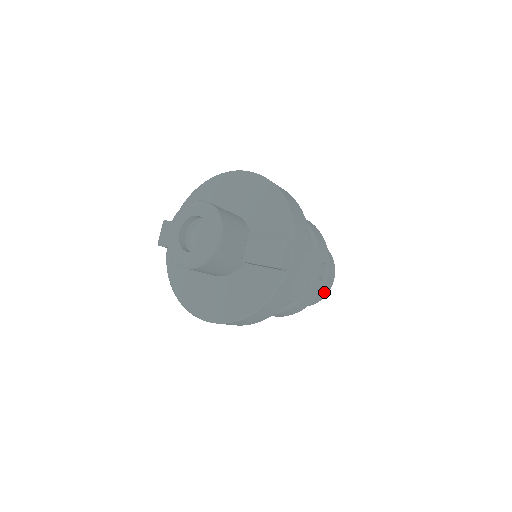
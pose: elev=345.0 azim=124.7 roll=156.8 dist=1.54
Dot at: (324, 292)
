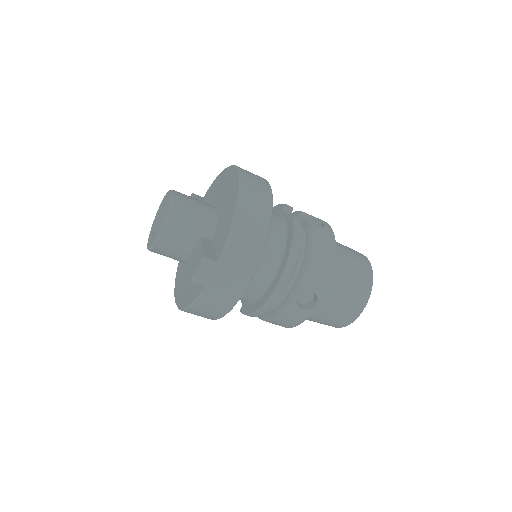
Dot at: (341, 321)
